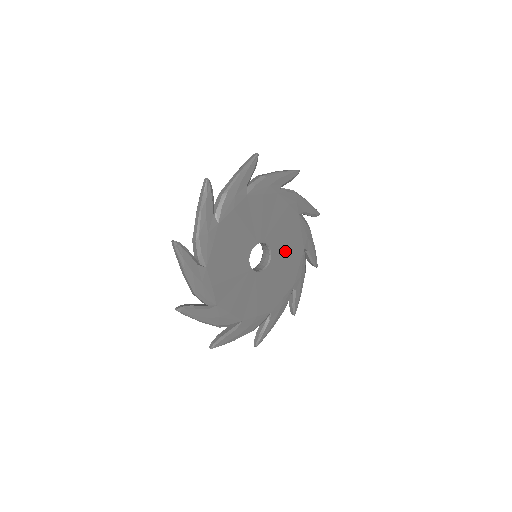
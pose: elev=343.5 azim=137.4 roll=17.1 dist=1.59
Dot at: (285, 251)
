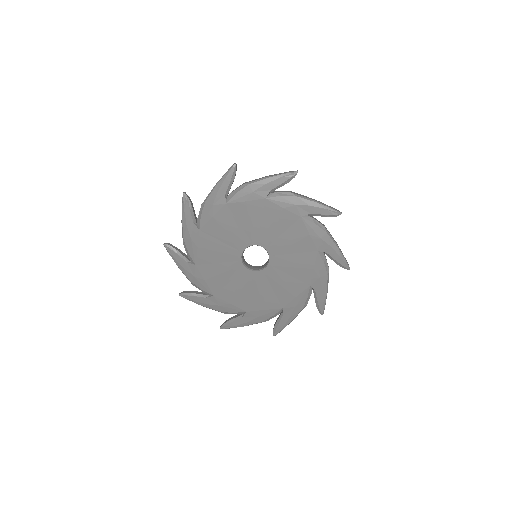
Dot at: (272, 285)
